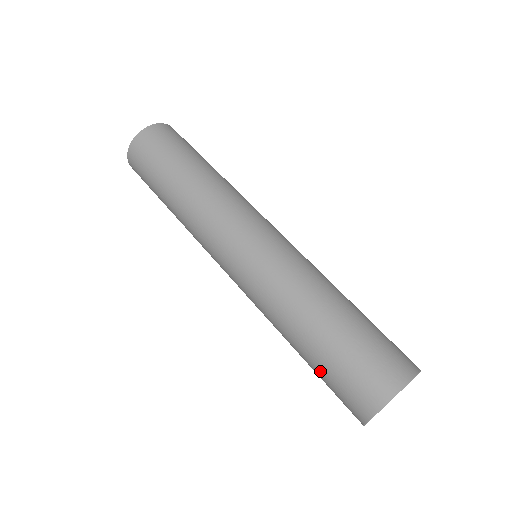
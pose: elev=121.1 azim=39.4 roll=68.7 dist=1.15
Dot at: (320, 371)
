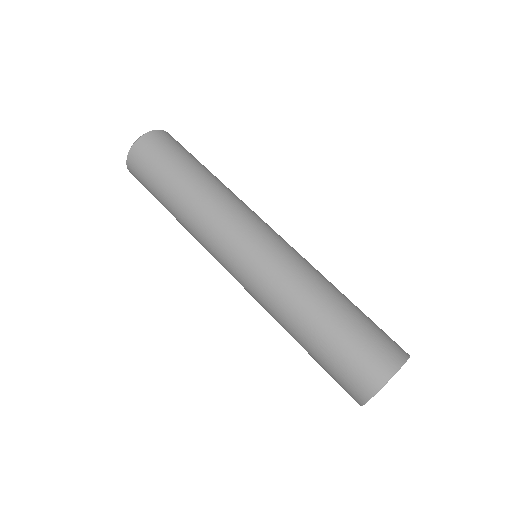
Dot at: (325, 356)
